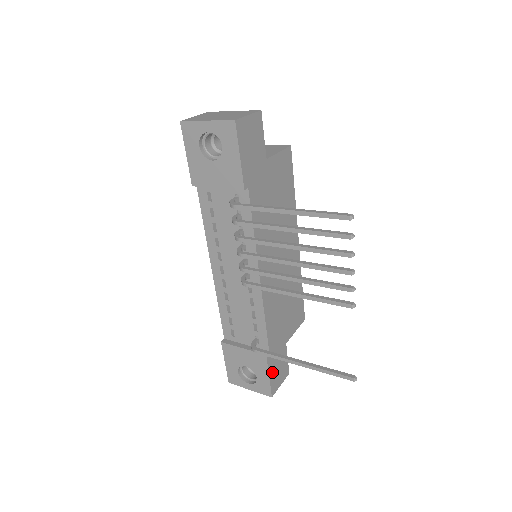
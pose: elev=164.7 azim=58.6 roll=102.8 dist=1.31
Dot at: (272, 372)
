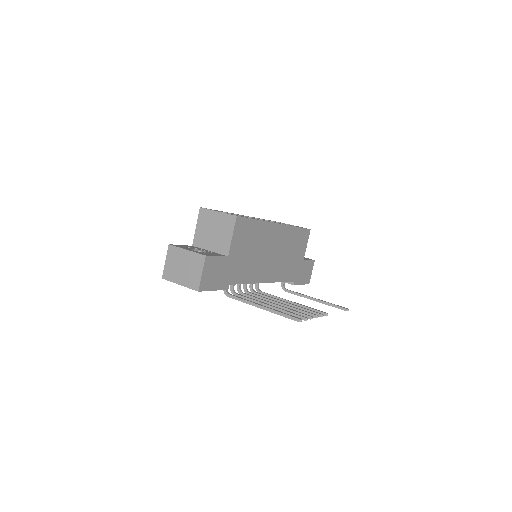
Dot at: (302, 280)
